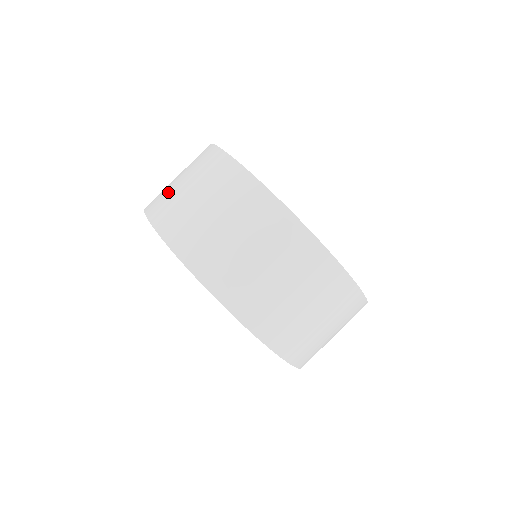
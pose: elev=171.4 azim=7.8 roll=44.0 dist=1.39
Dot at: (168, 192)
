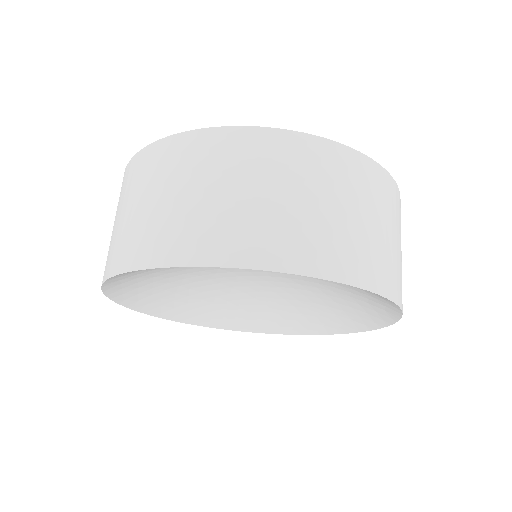
Dot at: occluded
